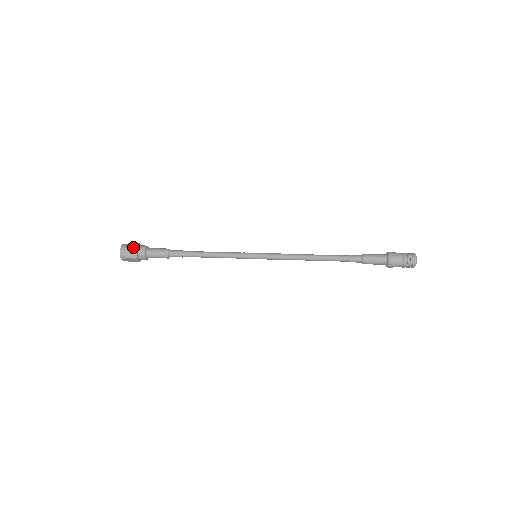
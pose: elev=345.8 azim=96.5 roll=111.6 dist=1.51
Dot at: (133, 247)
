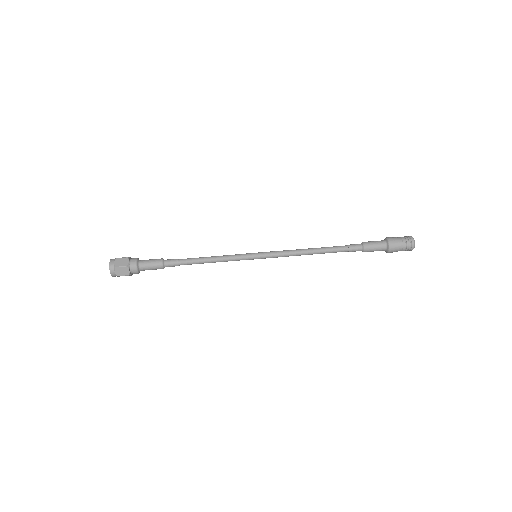
Dot at: (123, 264)
